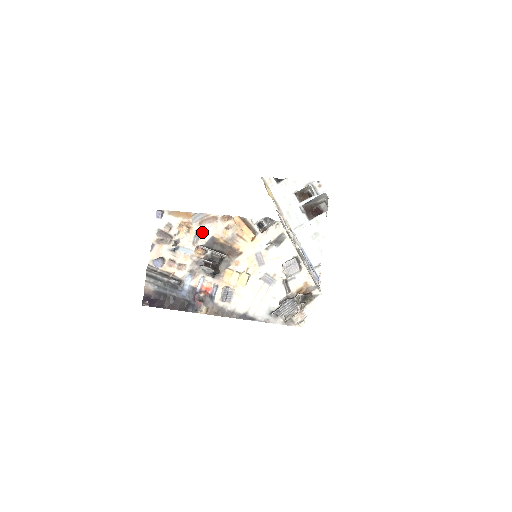
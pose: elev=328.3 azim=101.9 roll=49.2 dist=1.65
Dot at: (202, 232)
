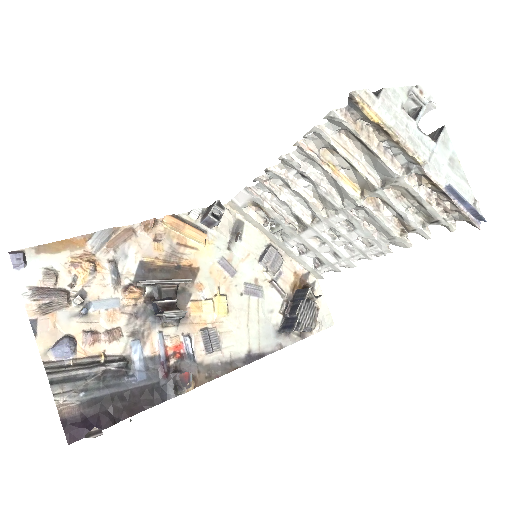
Dot at: (119, 261)
